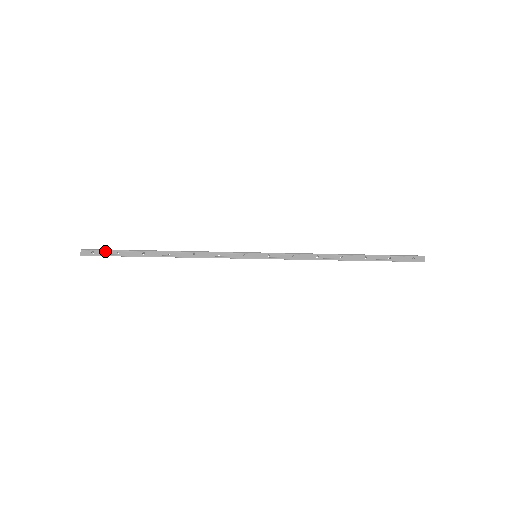
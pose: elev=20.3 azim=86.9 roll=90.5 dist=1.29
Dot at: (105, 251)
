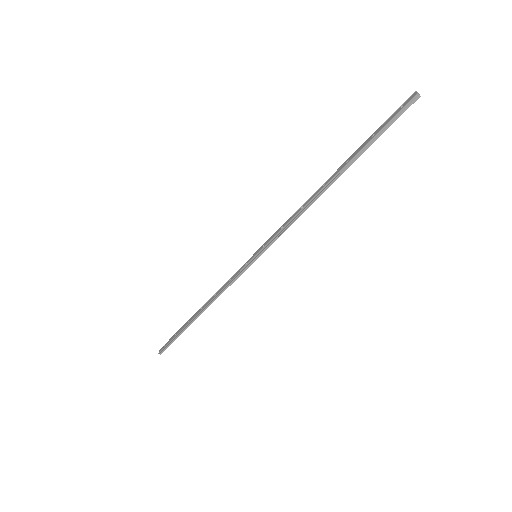
Dot at: (170, 340)
